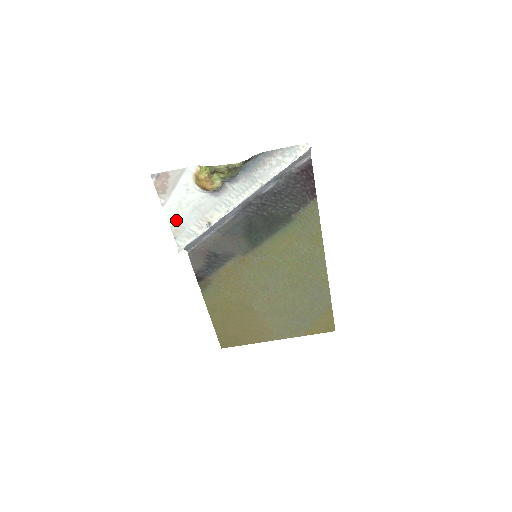
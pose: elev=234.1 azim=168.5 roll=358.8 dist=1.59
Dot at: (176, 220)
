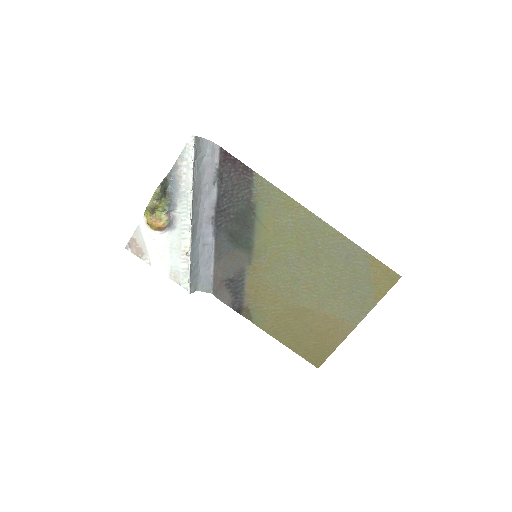
Dot at: (168, 269)
